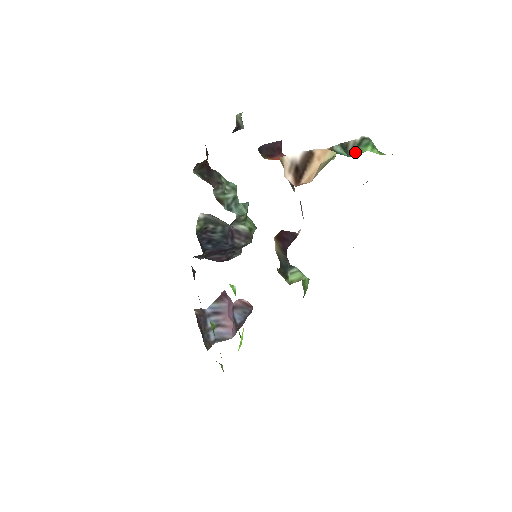
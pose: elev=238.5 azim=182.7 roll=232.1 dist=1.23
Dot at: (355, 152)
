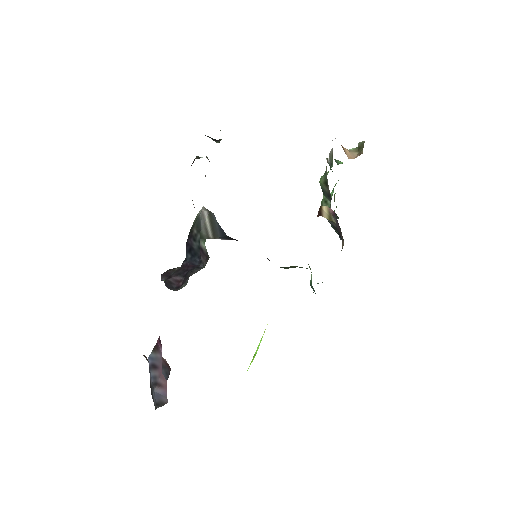
Dot at: occluded
